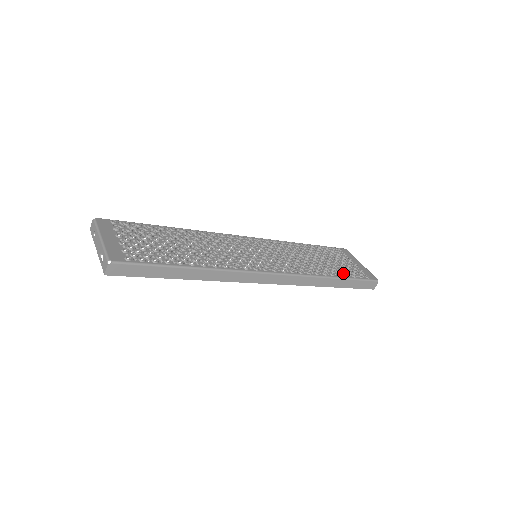
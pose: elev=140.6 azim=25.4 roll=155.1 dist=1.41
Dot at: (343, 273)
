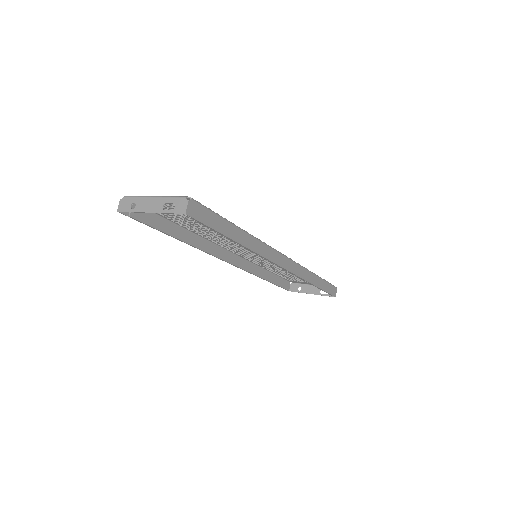
Dot at: occluded
